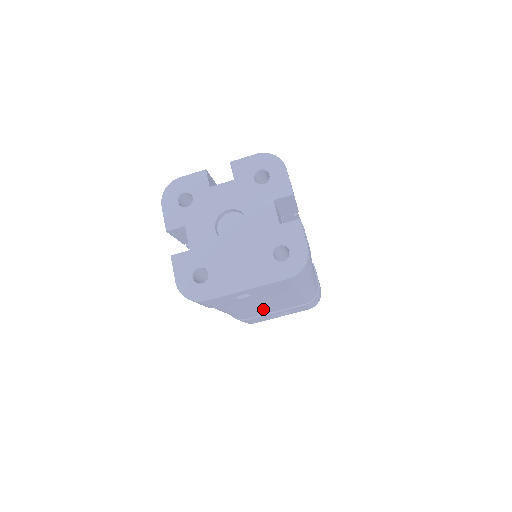
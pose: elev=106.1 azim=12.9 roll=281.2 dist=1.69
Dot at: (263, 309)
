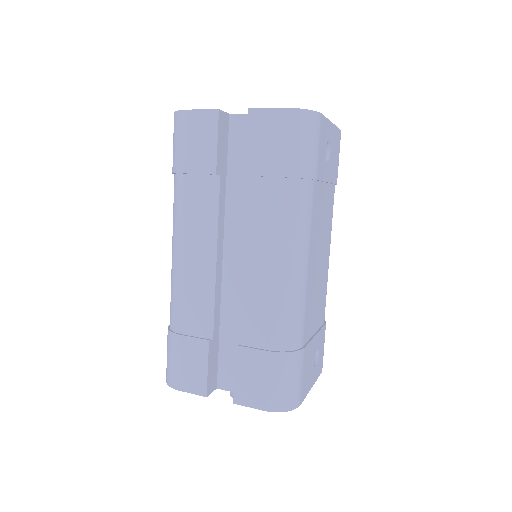
Dot at: (314, 292)
